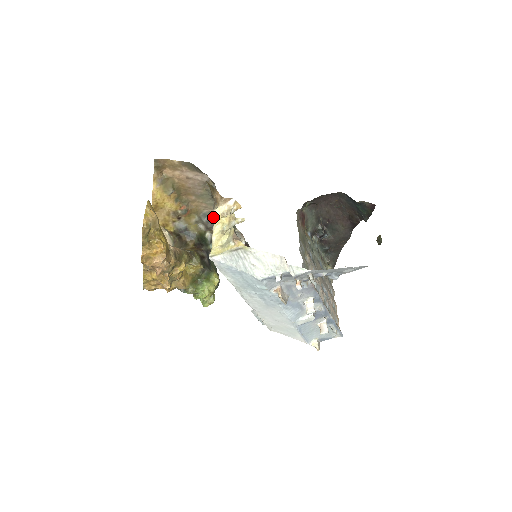
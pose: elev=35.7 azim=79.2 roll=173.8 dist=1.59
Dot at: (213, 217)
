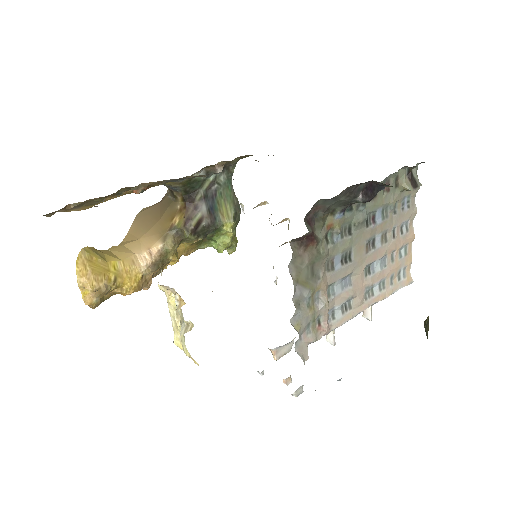
Dot at: (186, 177)
